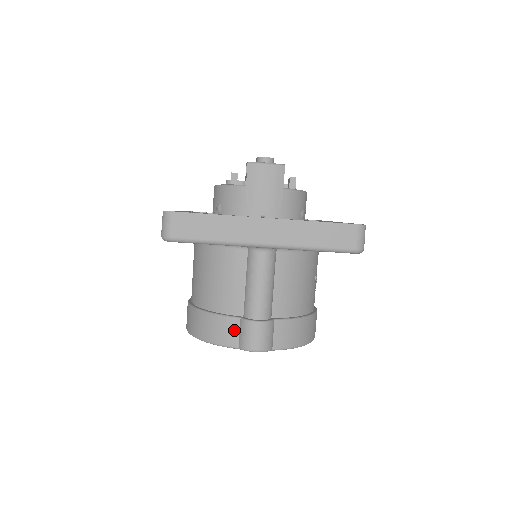
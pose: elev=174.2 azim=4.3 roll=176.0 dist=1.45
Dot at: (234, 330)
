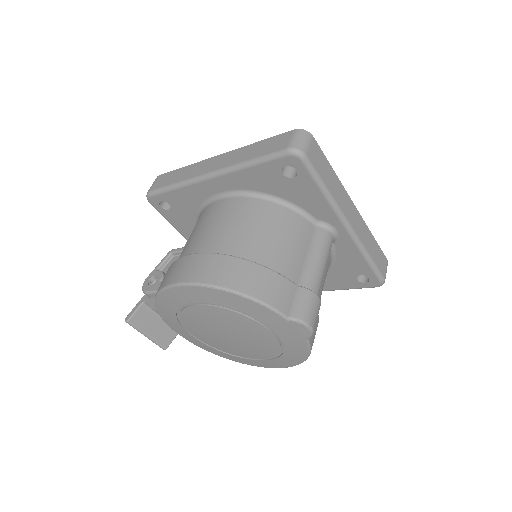
Dot at: (289, 295)
